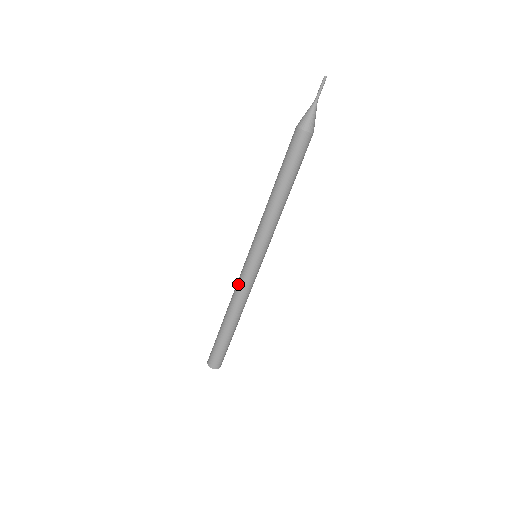
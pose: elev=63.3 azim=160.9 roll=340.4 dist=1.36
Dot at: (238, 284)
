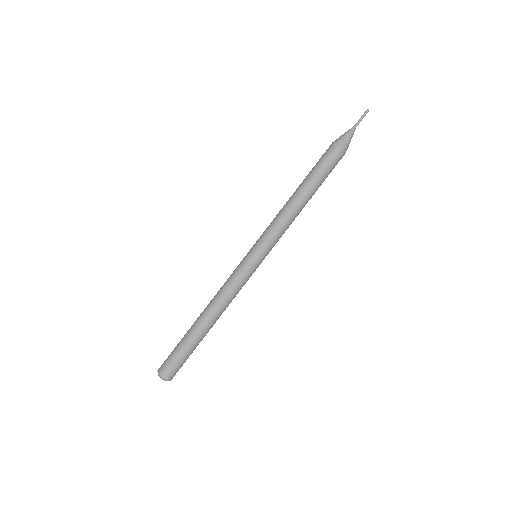
Dot at: (227, 279)
